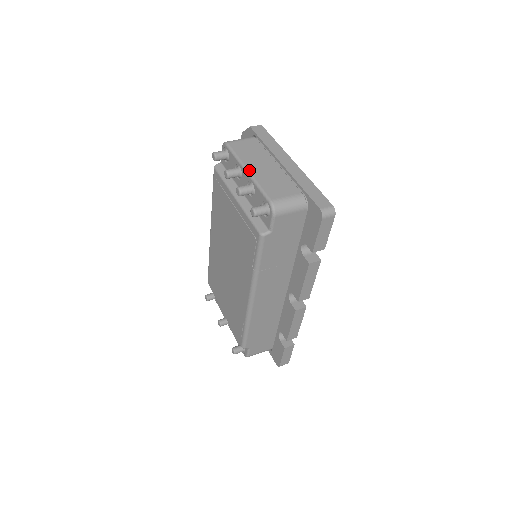
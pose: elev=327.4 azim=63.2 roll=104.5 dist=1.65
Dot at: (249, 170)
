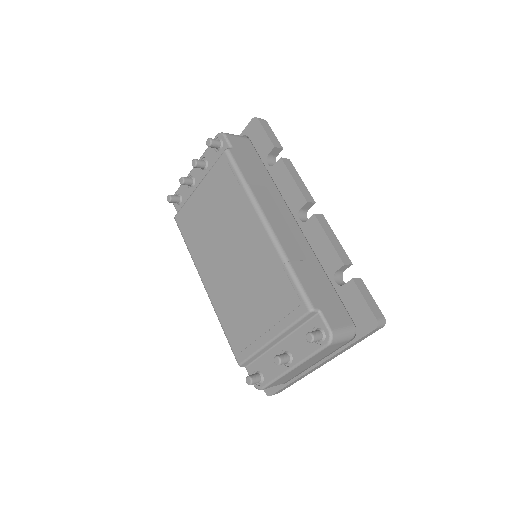
Dot at: occluded
